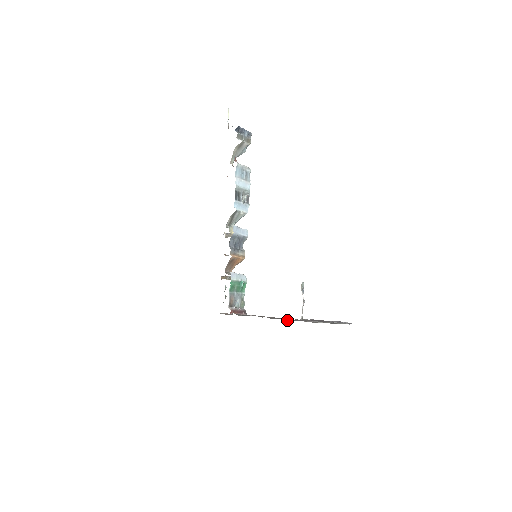
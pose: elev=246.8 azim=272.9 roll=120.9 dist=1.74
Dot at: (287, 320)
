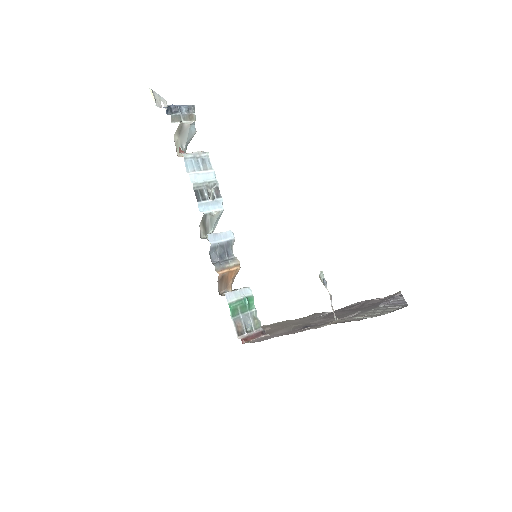
Dot at: occluded
